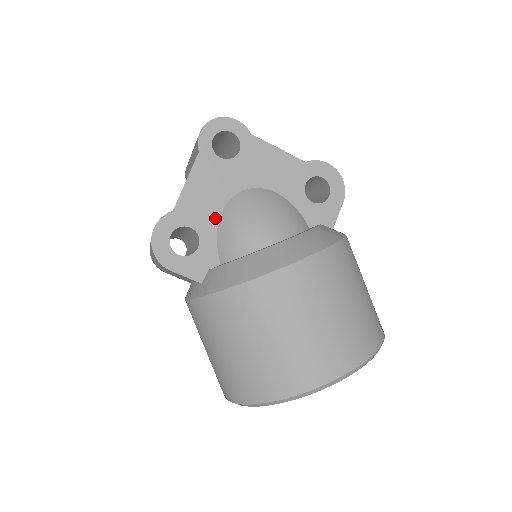
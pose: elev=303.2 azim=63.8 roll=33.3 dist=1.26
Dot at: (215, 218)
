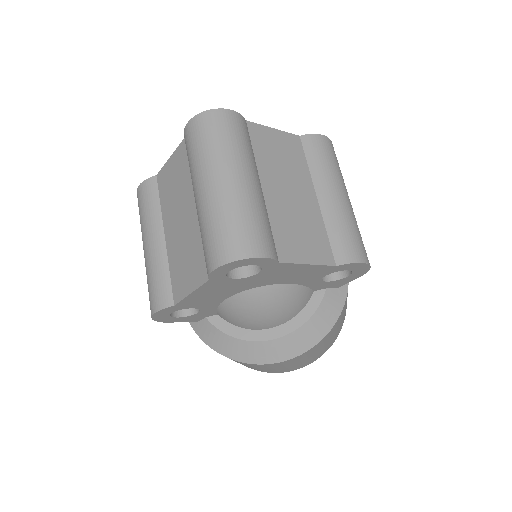
Dot at: (218, 302)
